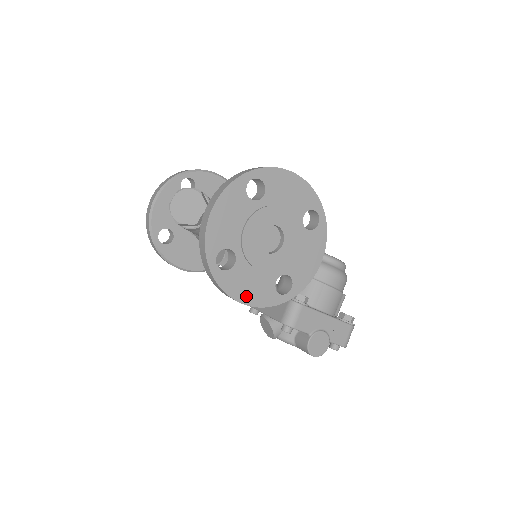
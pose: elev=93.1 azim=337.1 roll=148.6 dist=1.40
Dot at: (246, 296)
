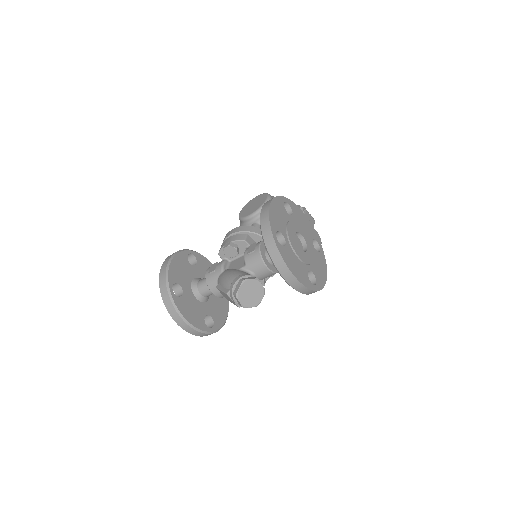
Dot at: (324, 273)
